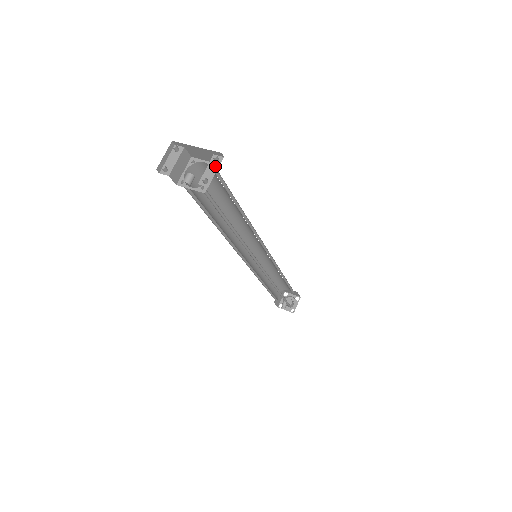
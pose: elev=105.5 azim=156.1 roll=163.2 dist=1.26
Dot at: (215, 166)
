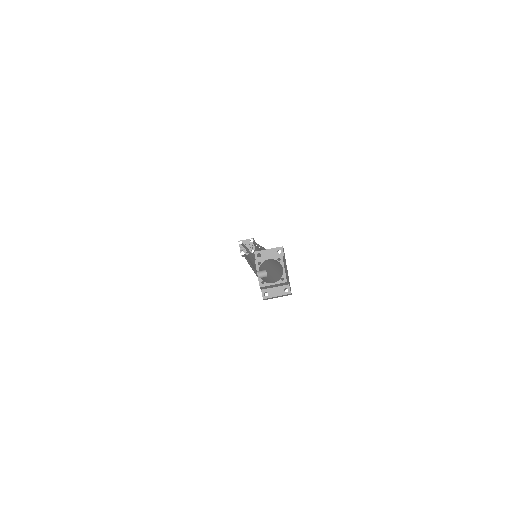
Dot at: (281, 292)
